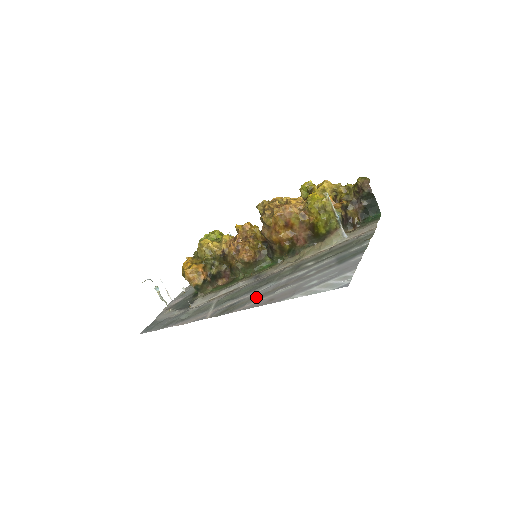
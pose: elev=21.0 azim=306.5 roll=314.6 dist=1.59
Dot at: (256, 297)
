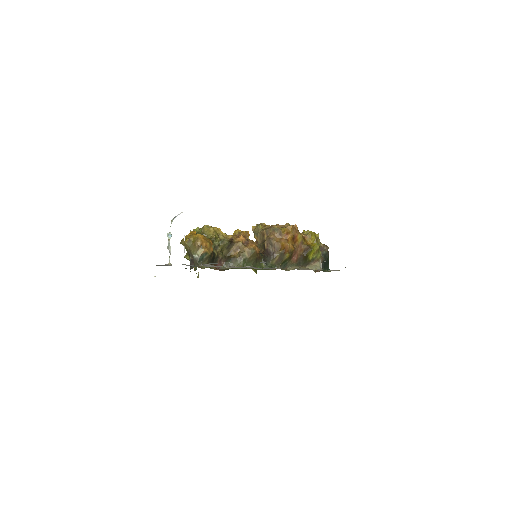
Dot at: occluded
